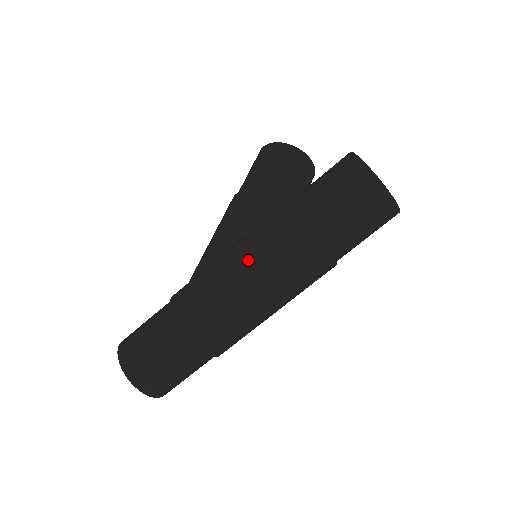
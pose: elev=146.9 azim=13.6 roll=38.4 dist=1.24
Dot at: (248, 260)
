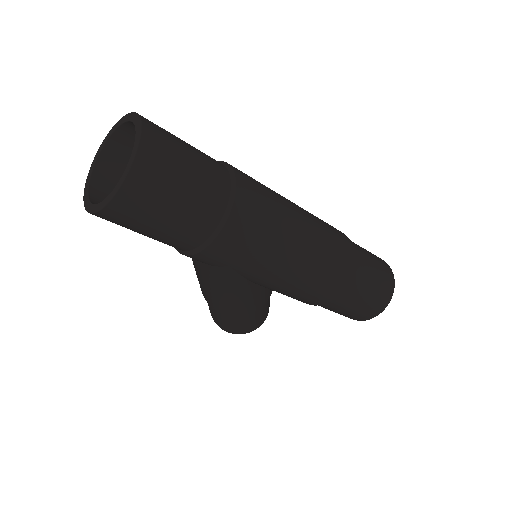
Dot at: occluded
